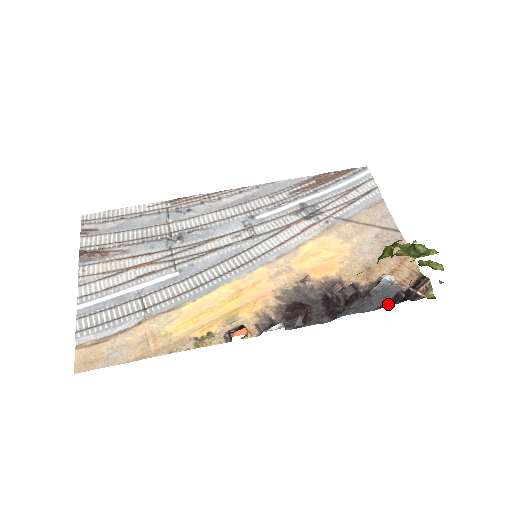
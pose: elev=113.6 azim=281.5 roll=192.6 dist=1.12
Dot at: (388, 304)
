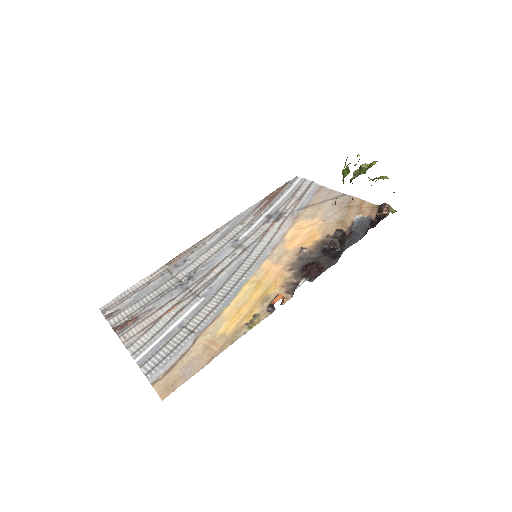
Dot at: (369, 228)
